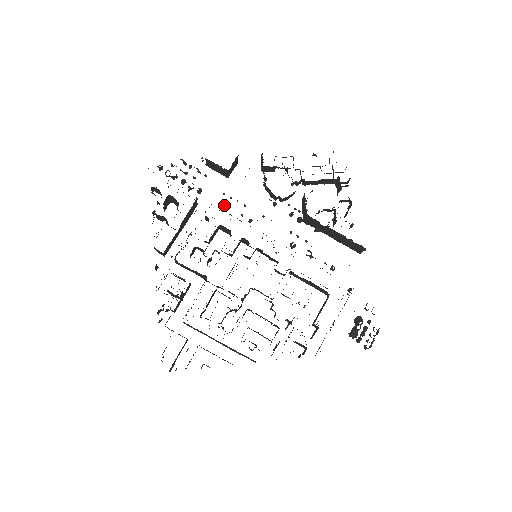
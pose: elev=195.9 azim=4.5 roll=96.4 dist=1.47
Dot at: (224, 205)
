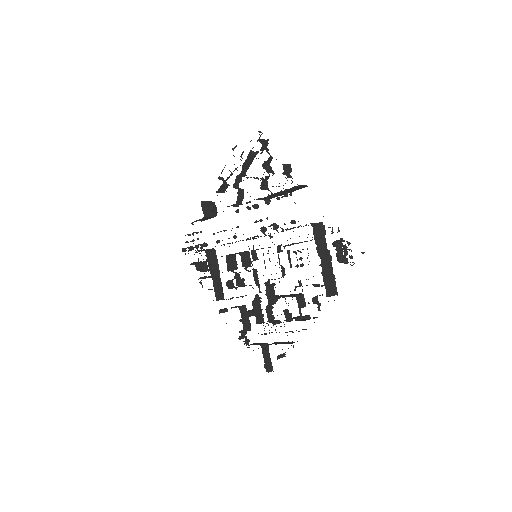
Dot at: (218, 242)
